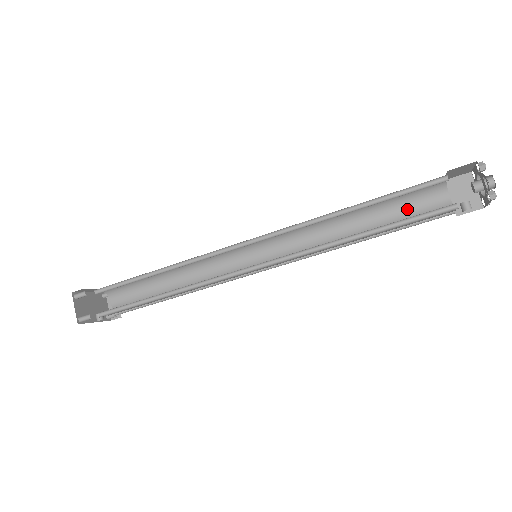
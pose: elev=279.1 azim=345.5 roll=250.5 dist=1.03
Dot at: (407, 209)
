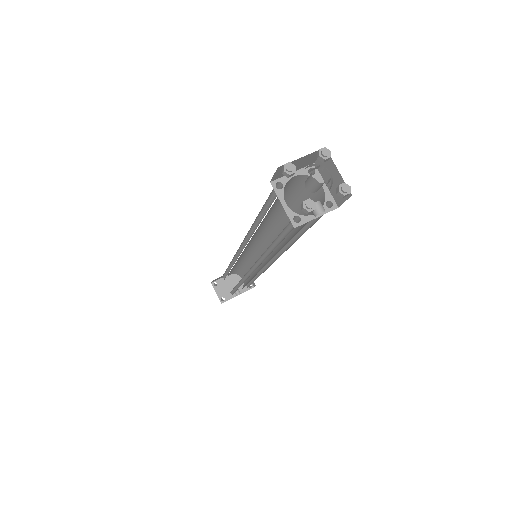
Dot at: occluded
